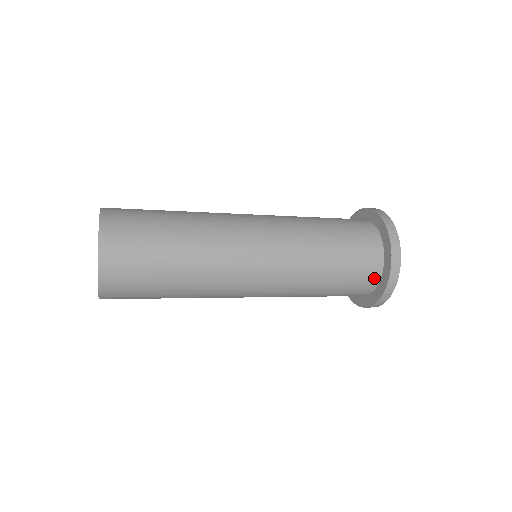
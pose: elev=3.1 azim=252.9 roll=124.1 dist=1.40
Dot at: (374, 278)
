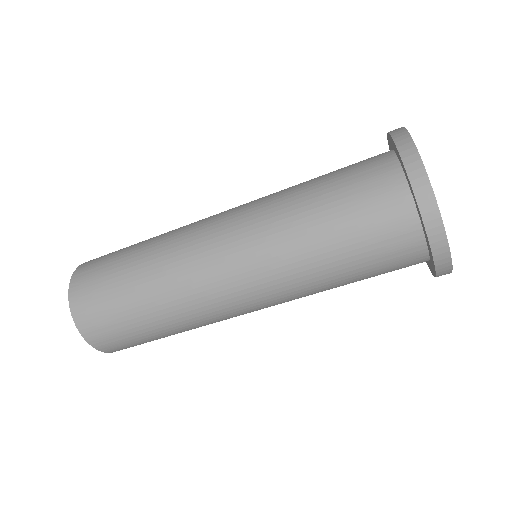
Dot at: (395, 185)
